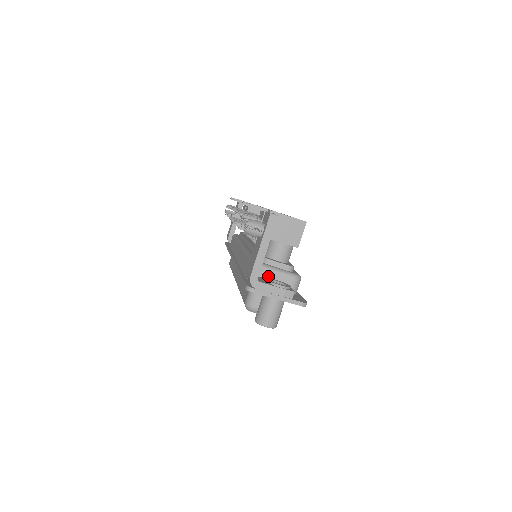
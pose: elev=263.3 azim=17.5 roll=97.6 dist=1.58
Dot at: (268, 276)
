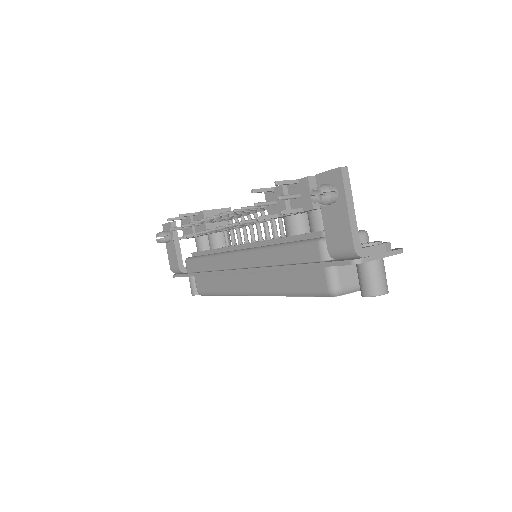
Dot at: occluded
